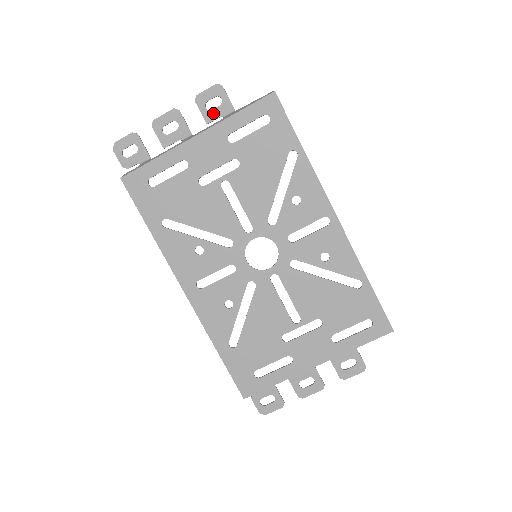
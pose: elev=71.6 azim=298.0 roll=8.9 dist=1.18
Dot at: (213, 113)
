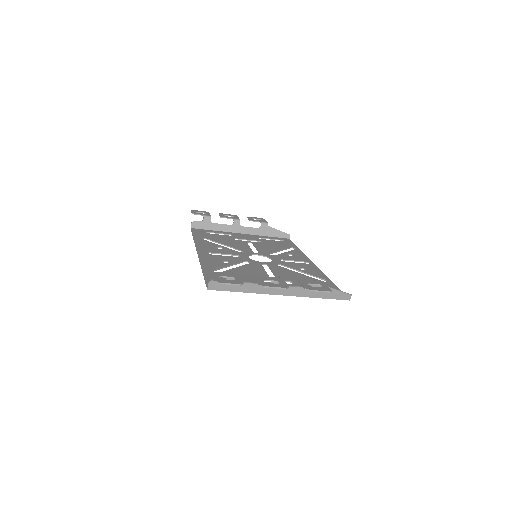
Dot at: (308, 284)
